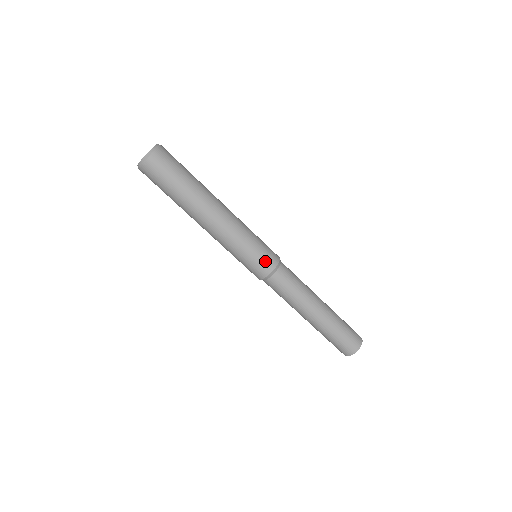
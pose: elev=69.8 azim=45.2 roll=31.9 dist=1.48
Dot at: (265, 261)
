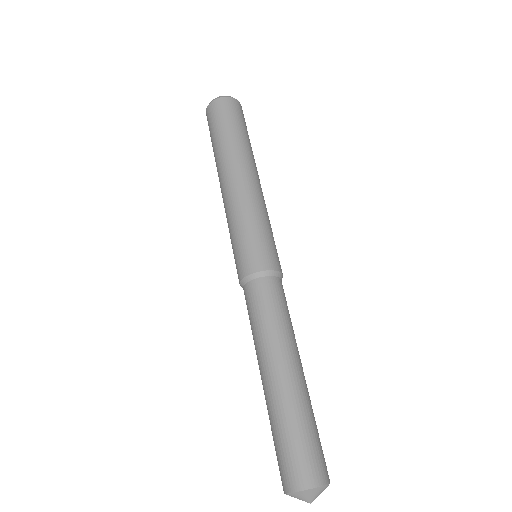
Dot at: (273, 254)
